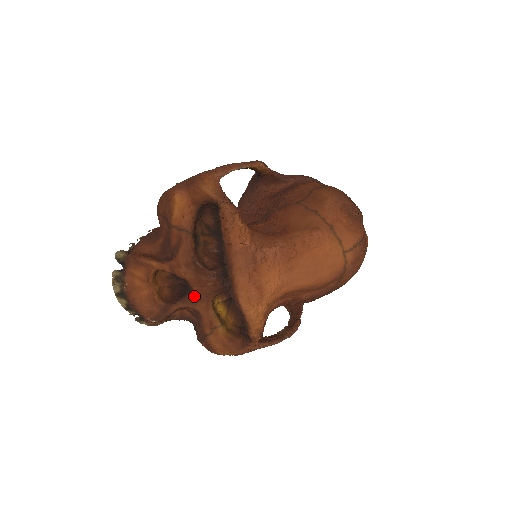
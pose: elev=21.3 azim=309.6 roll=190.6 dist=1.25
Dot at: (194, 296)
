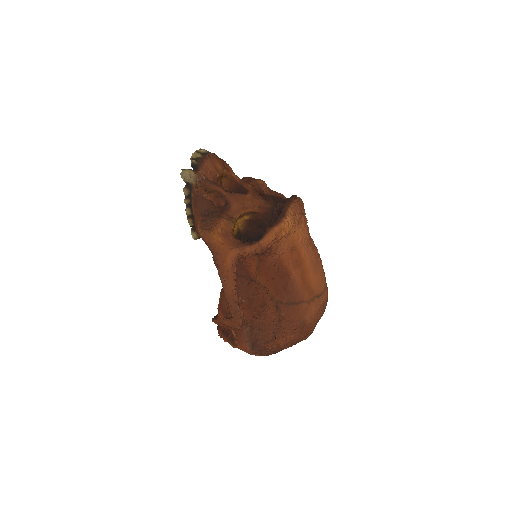
Dot at: (243, 197)
